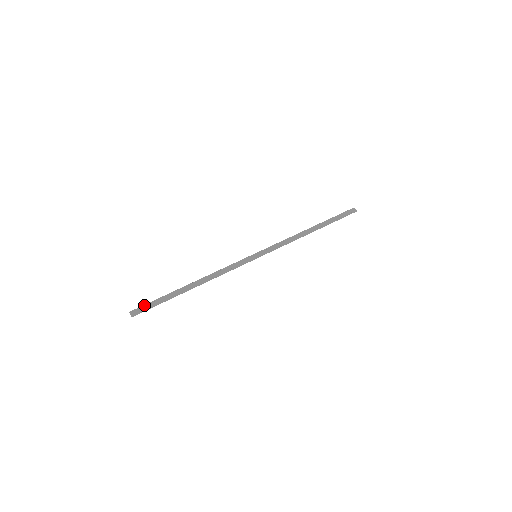
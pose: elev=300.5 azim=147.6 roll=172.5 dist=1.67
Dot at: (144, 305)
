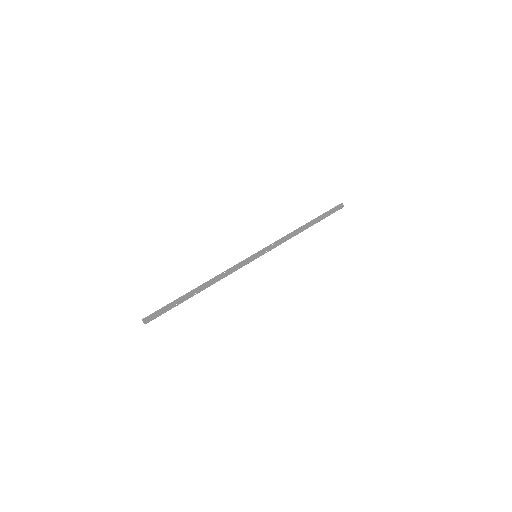
Dot at: (155, 312)
